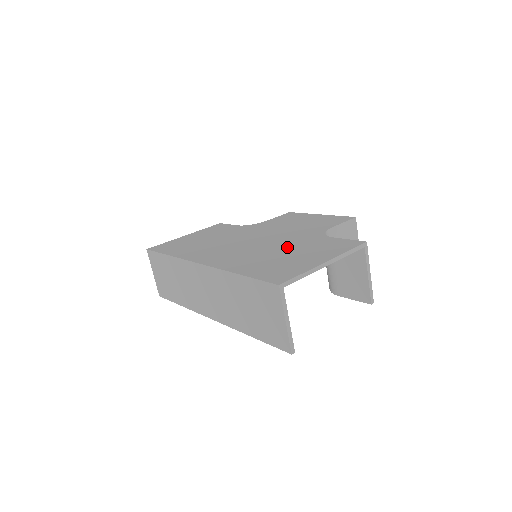
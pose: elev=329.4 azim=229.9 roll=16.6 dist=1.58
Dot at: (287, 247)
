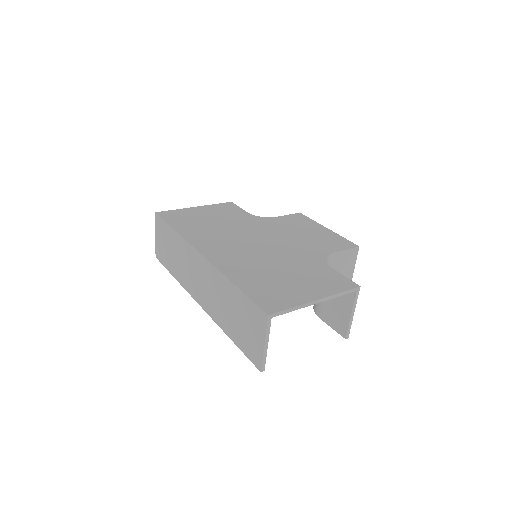
Dot at: (287, 264)
